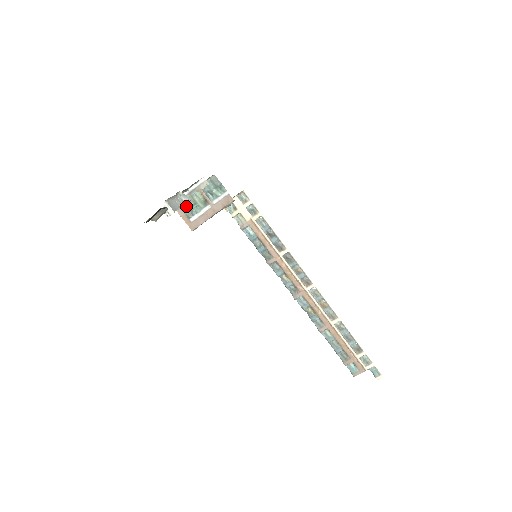
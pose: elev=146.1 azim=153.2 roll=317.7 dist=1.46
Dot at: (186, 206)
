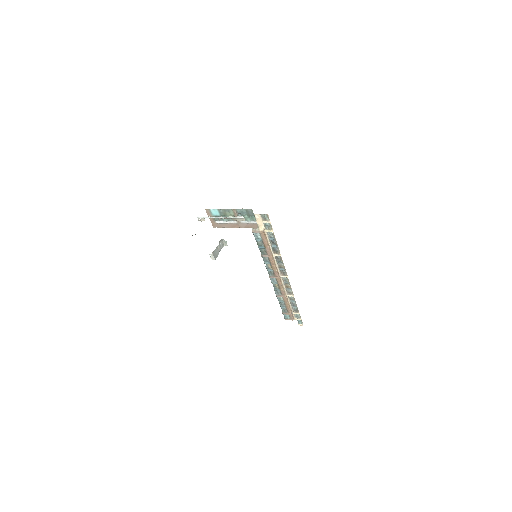
Dot at: (216, 213)
